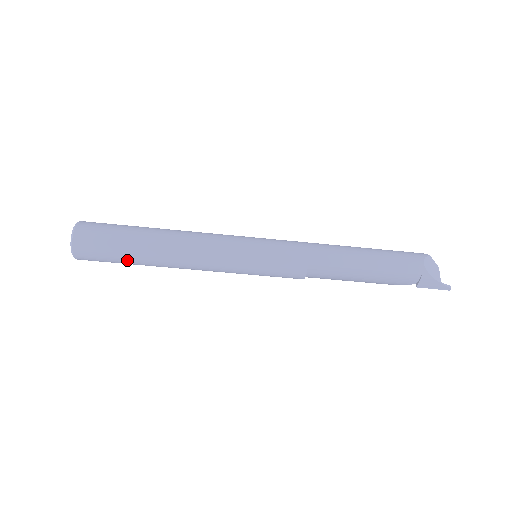
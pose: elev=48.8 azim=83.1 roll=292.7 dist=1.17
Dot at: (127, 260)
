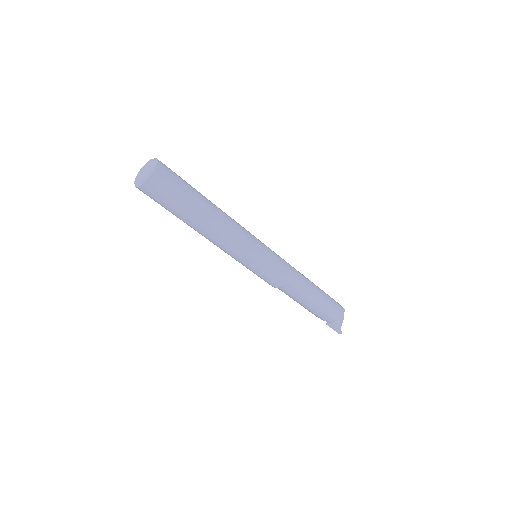
Dot at: (177, 213)
